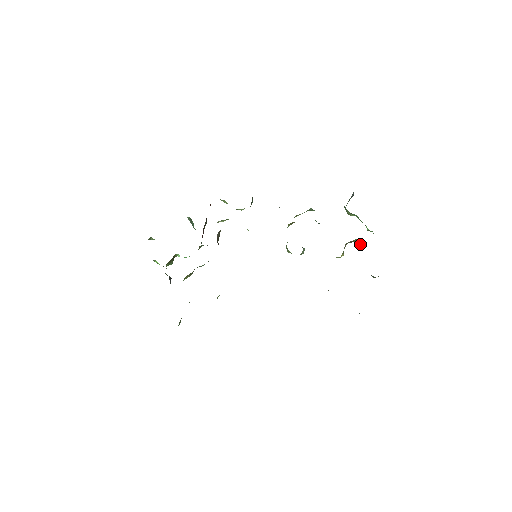
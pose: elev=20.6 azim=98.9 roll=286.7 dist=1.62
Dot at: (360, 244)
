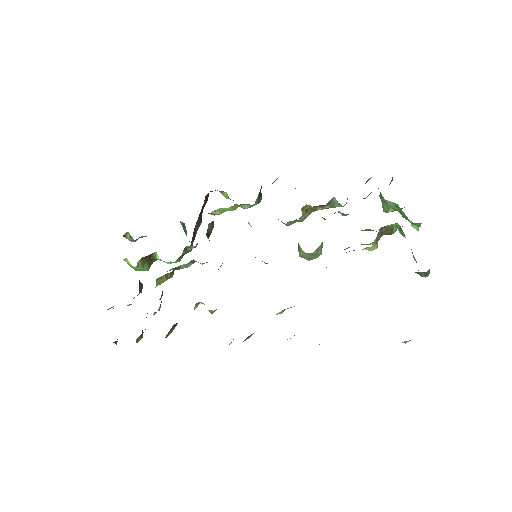
Dot at: (401, 233)
